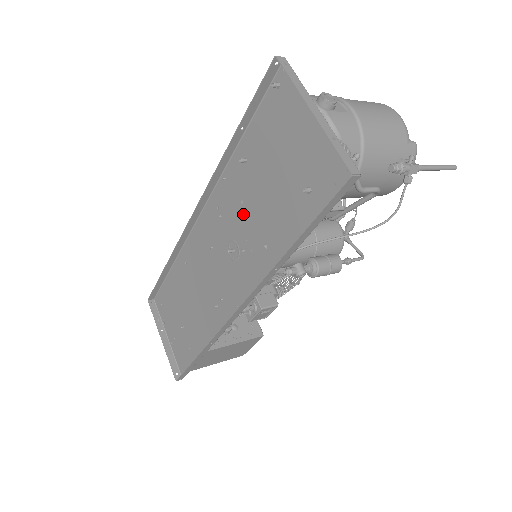
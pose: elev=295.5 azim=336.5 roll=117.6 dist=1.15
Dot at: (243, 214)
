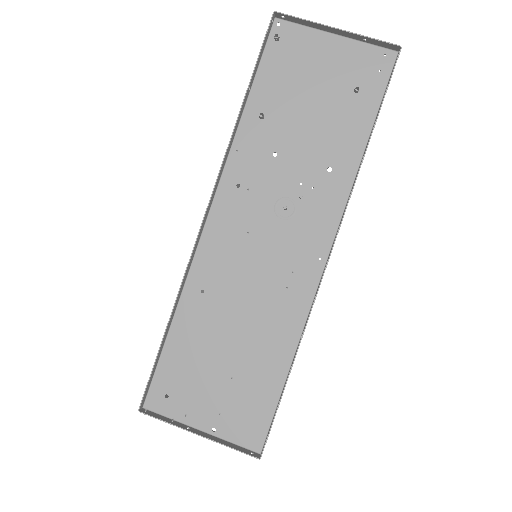
Dot at: (283, 164)
